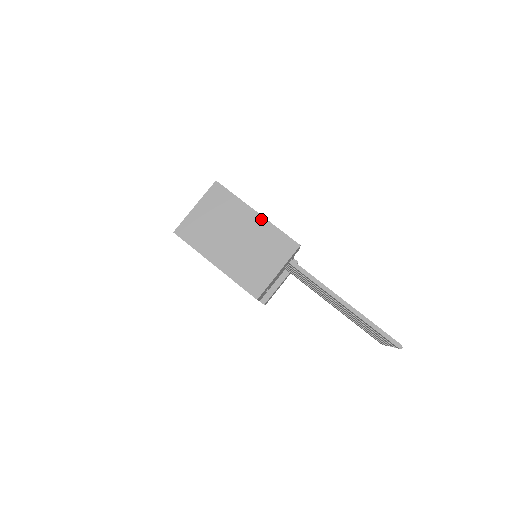
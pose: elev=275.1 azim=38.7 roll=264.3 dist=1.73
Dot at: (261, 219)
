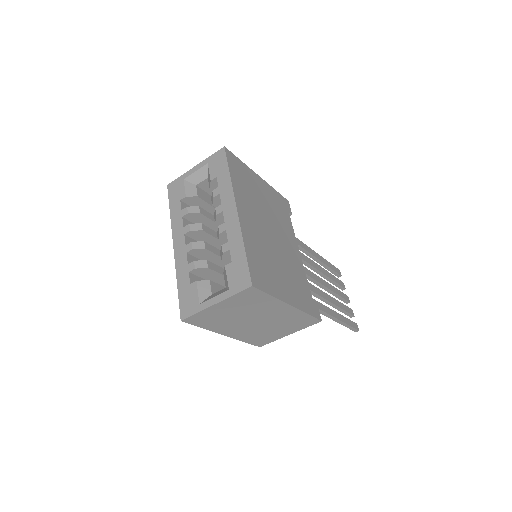
Dot at: (292, 310)
